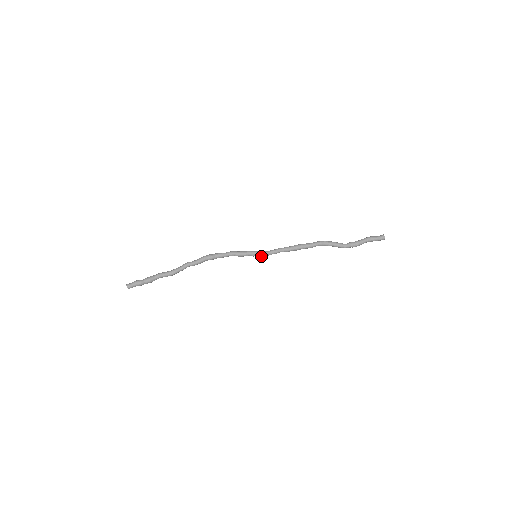
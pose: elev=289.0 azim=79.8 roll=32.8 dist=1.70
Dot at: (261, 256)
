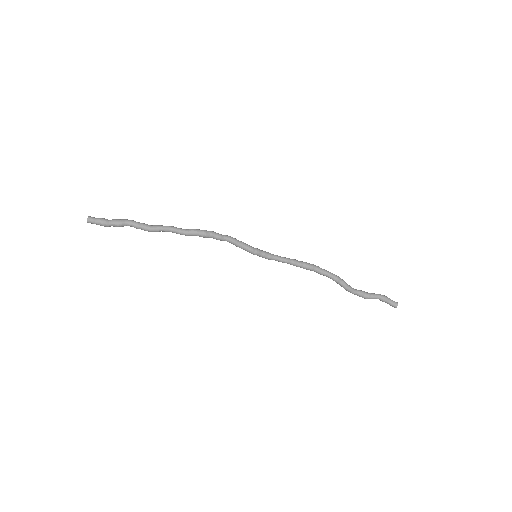
Dot at: (262, 256)
